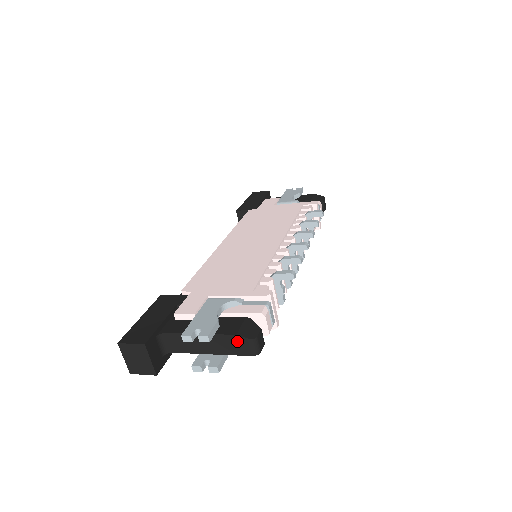
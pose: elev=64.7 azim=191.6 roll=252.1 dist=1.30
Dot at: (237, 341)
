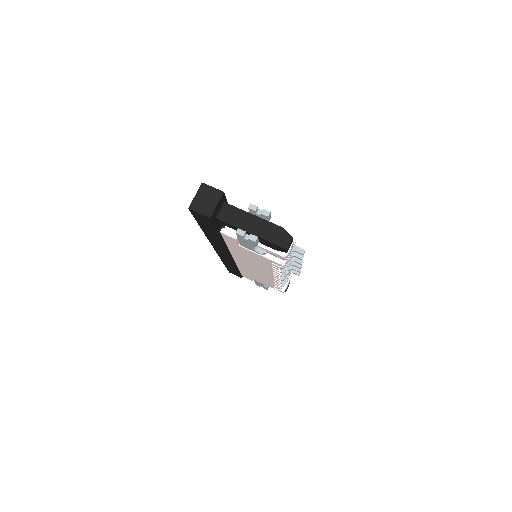
Dot at: (280, 232)
